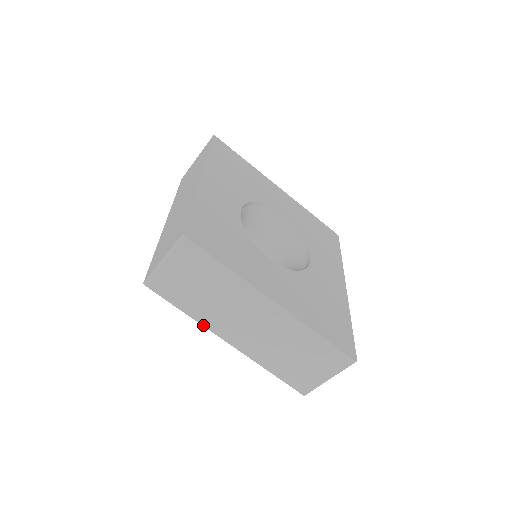
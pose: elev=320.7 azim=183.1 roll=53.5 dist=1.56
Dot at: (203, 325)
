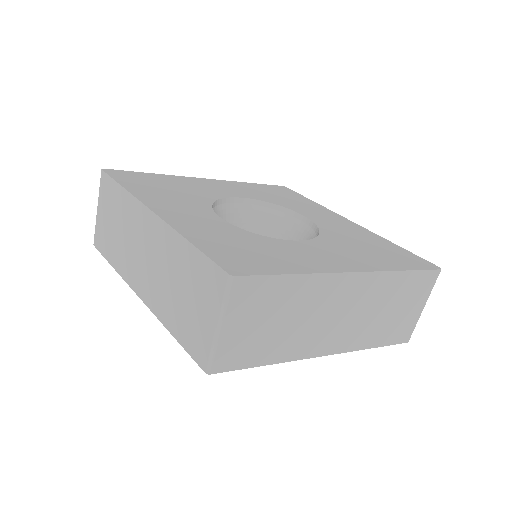
Dot at: (292, 360)
